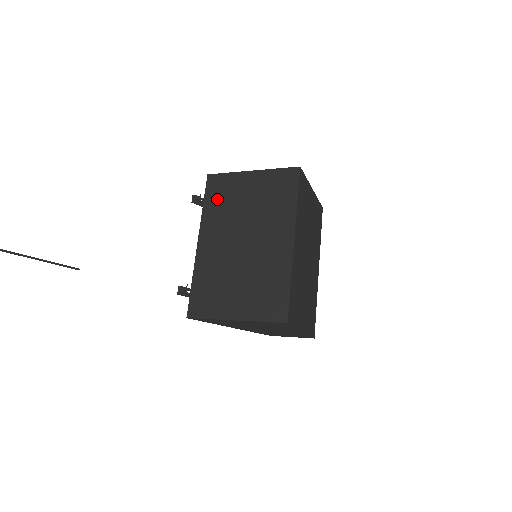
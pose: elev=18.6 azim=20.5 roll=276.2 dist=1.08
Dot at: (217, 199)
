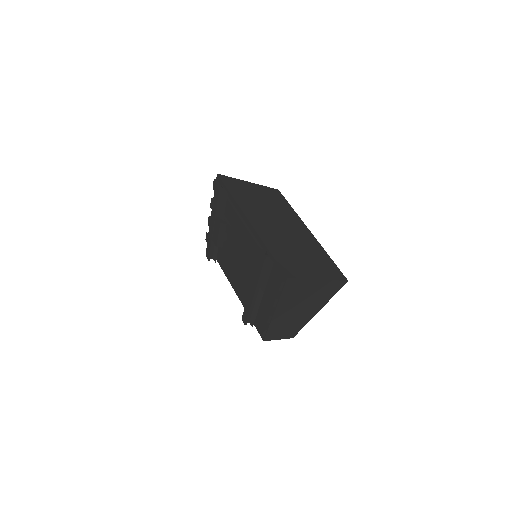
Dot at: (239, 193)
